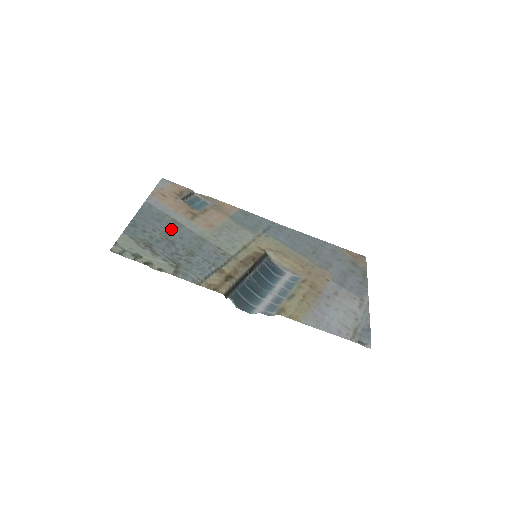
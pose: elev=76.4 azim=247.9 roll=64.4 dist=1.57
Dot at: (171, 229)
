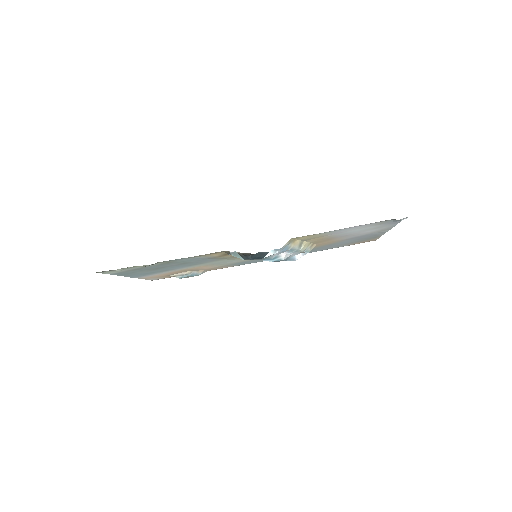
Dot at: (162, 270)
